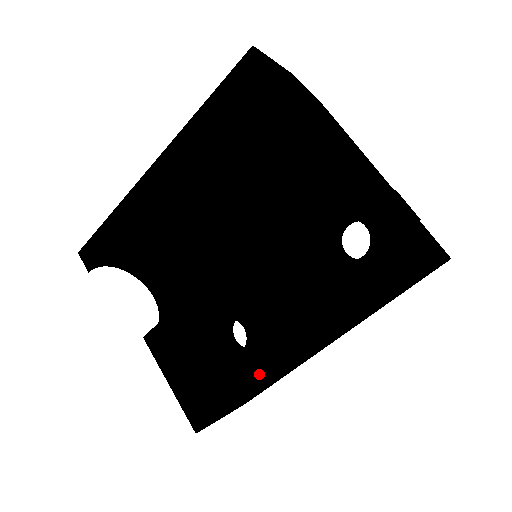
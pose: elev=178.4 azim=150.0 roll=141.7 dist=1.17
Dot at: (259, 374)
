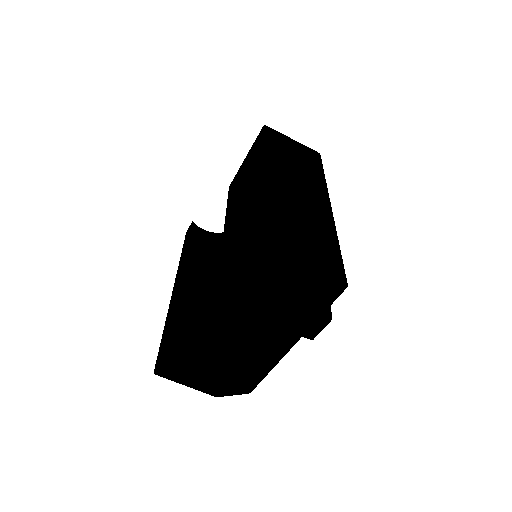
Dot at: (259, 199)
